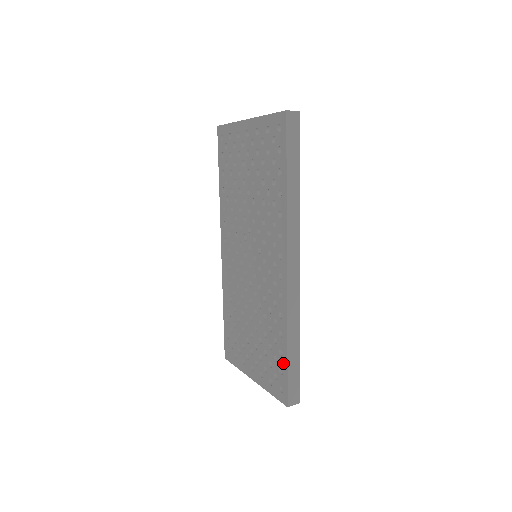
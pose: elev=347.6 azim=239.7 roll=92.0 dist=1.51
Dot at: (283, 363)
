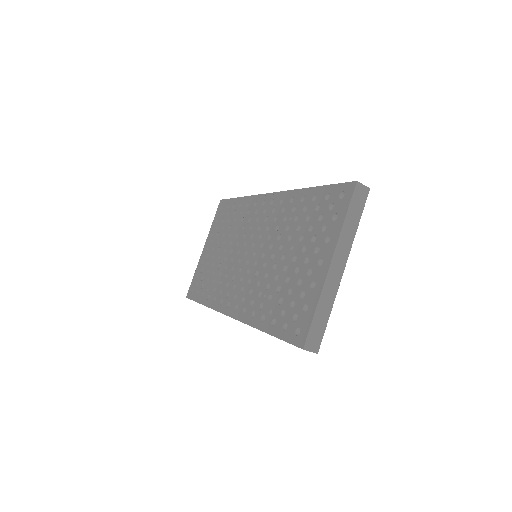
Dot at: (321, 193)
